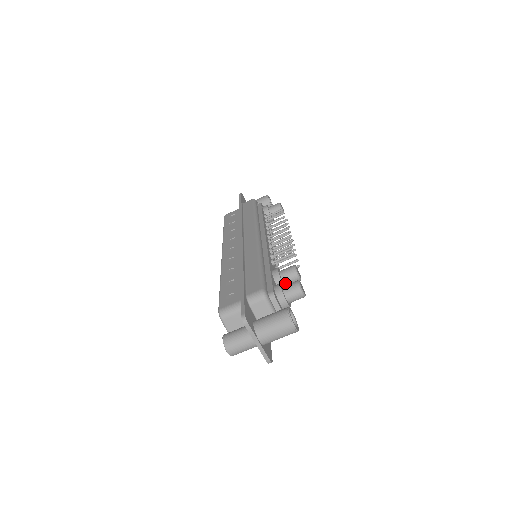
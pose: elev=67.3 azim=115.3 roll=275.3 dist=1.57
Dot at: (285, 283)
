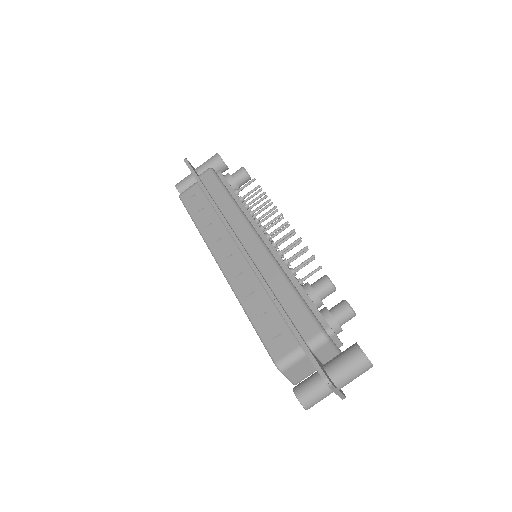
Dot at: (322, 299)
